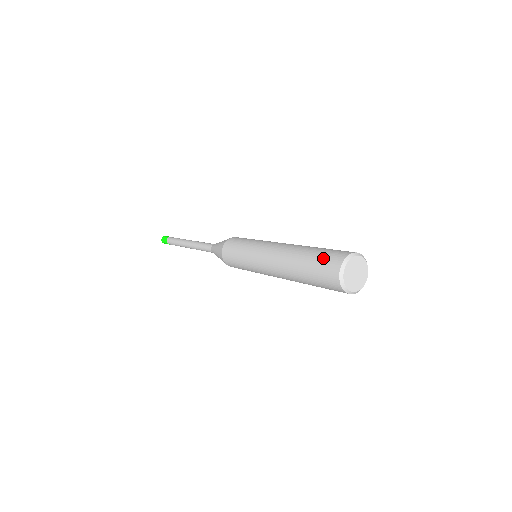
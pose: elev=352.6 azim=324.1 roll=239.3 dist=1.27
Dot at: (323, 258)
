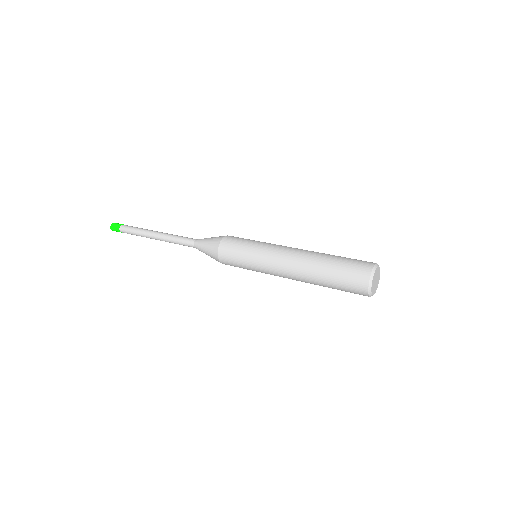
Dot at: (348, 274)
